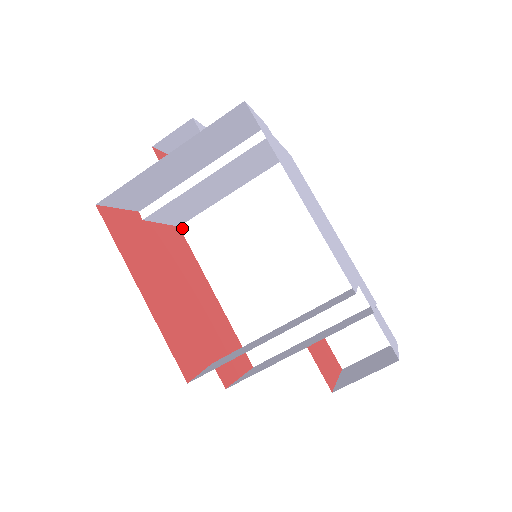
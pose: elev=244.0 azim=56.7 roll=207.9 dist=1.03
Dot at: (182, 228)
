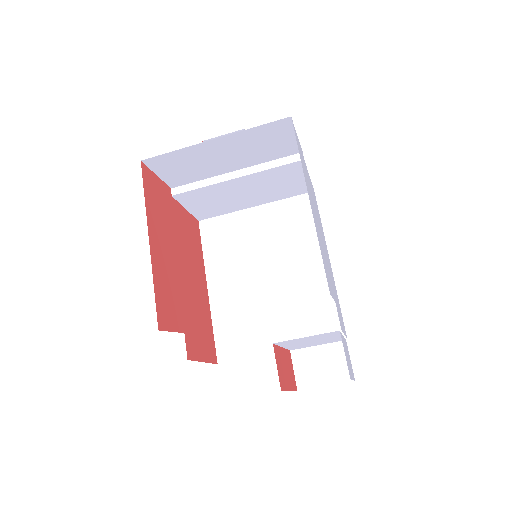
Dot at: (201, 223)
